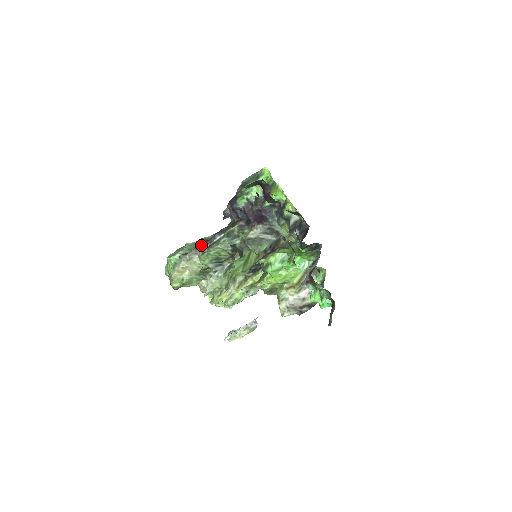
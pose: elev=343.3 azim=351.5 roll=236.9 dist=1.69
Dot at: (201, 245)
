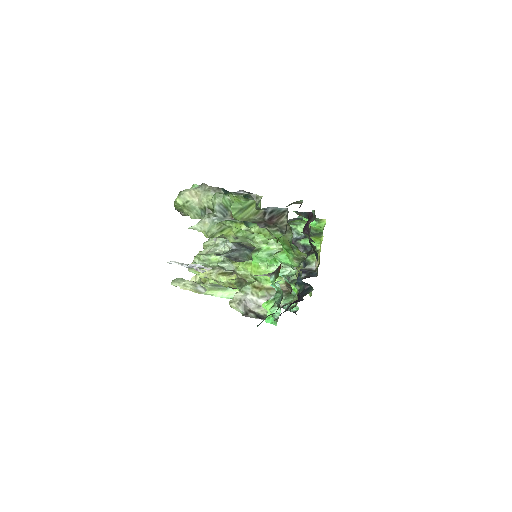
Dot at: occluded
